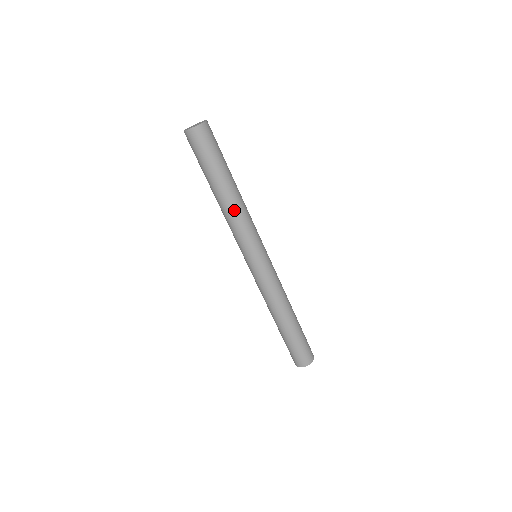
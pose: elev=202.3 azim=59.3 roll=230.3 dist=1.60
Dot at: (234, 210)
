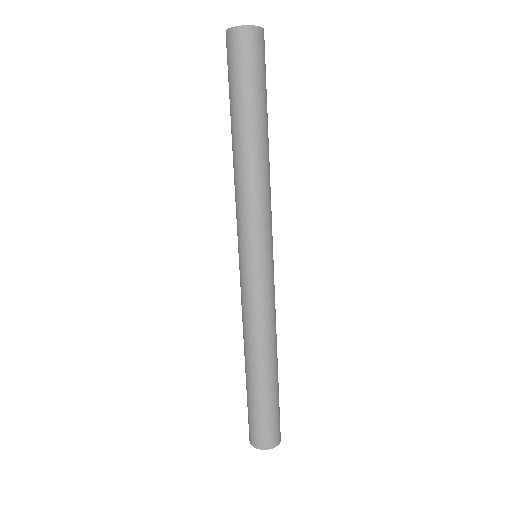
Dot at: (249, 172)
